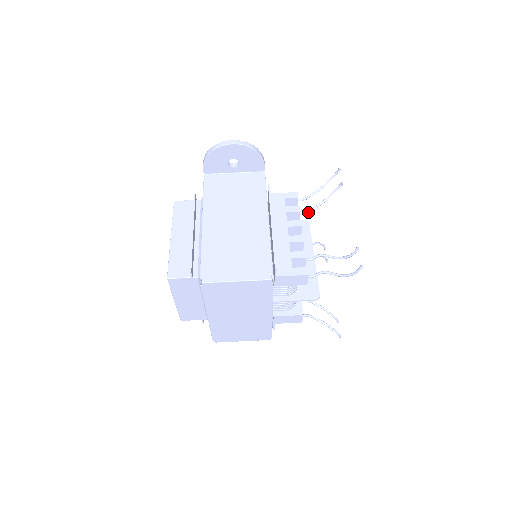
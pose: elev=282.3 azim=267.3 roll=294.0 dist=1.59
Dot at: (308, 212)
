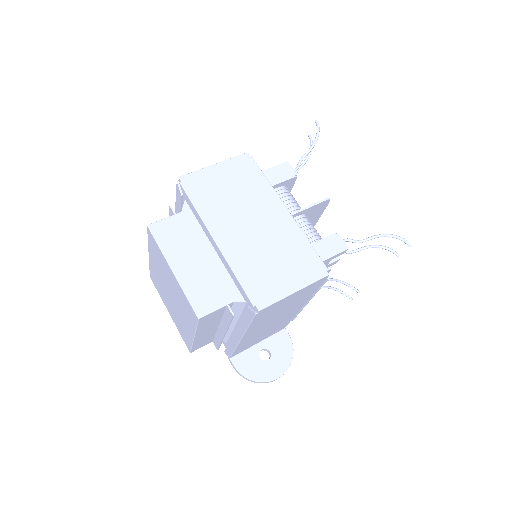
Dot at: occluded
